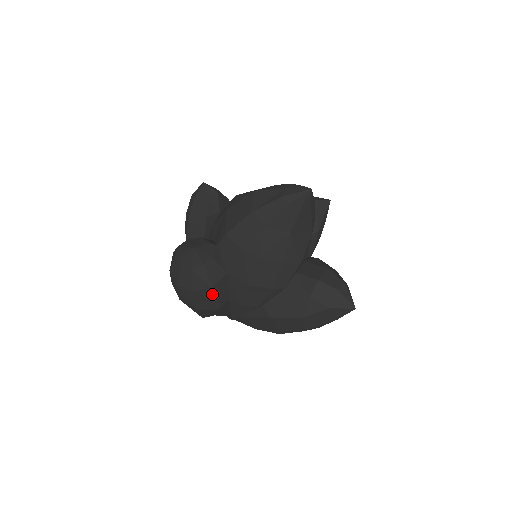
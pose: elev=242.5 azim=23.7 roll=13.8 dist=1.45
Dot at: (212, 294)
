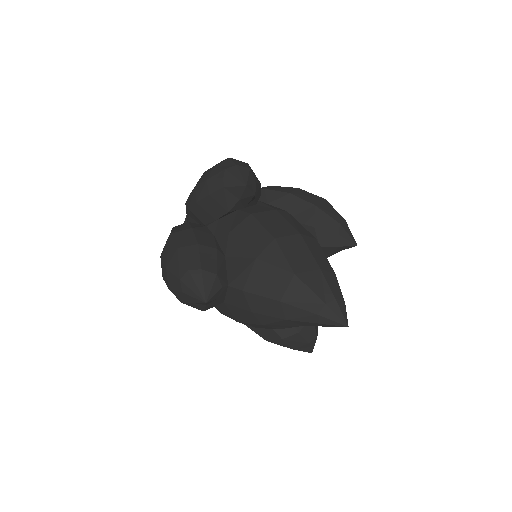
Dot at: occluded
